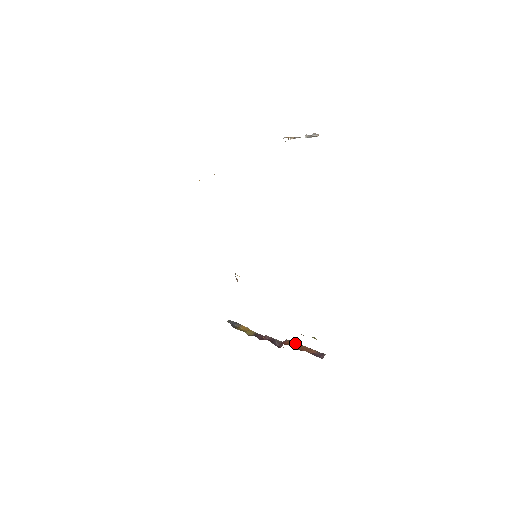
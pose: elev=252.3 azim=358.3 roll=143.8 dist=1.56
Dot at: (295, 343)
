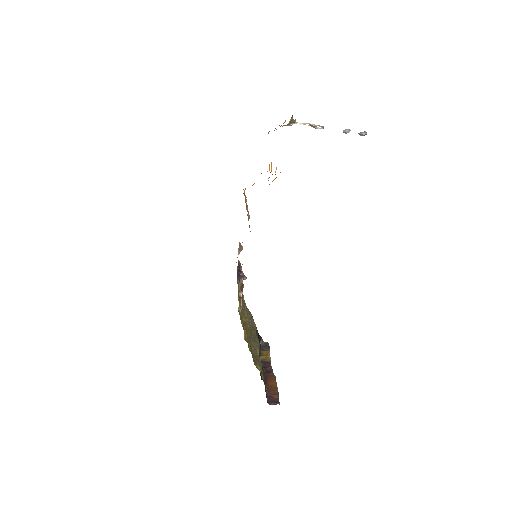
Dot at: (274, 381)
